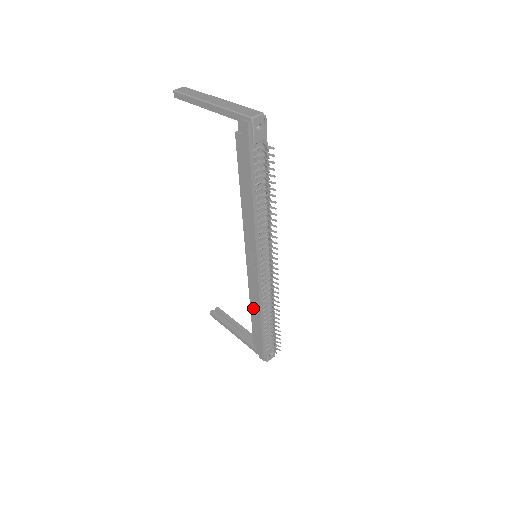
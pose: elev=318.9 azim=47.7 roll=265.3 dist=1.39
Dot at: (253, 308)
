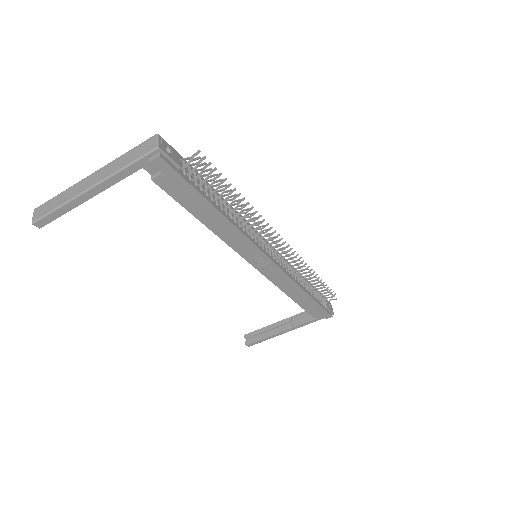
Dot at: (292, 294)
